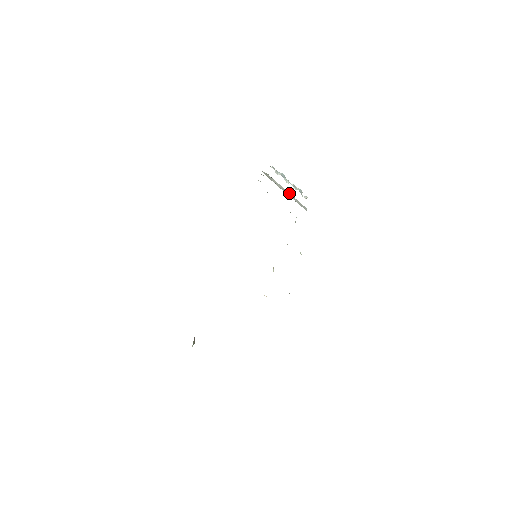
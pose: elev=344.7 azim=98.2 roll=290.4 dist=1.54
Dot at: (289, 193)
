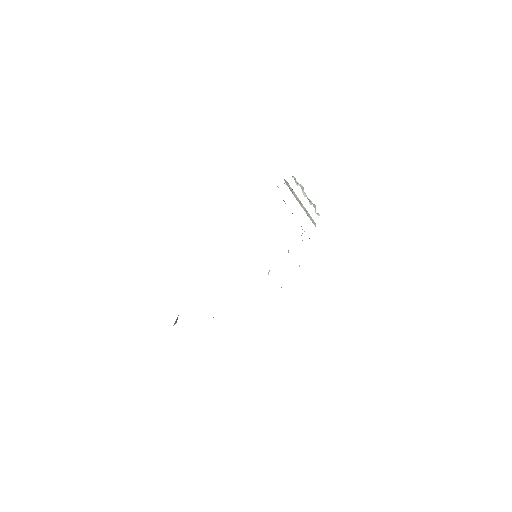
Dot at: (303, 206)
